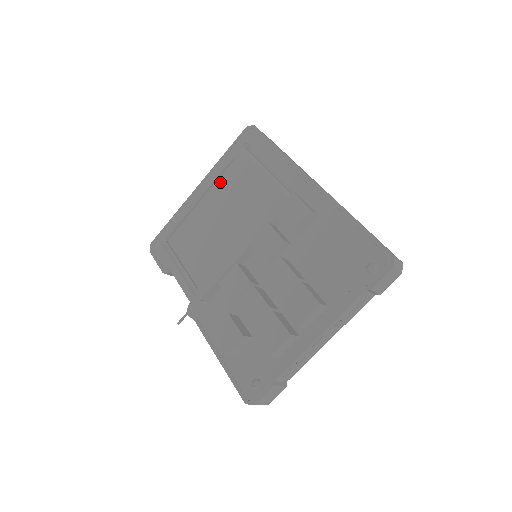
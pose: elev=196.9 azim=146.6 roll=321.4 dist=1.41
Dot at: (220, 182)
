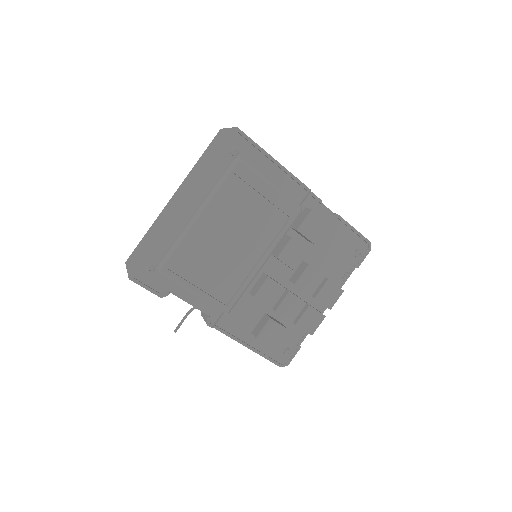
Dot at: (220, 197)
